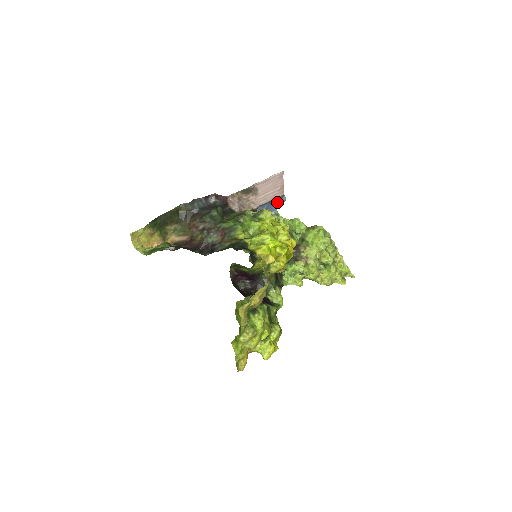
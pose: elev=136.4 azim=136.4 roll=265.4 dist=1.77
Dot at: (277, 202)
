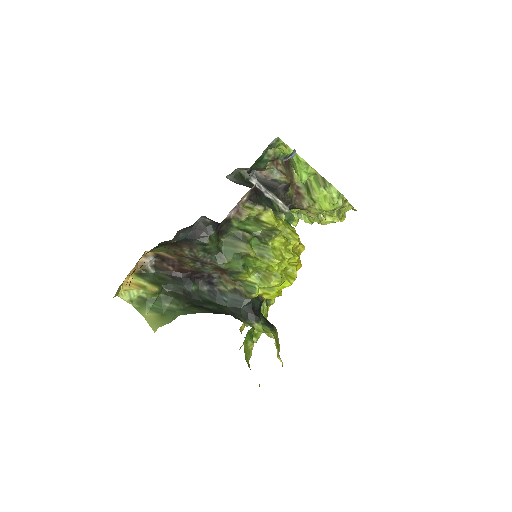
Dot at: (283, 160)
